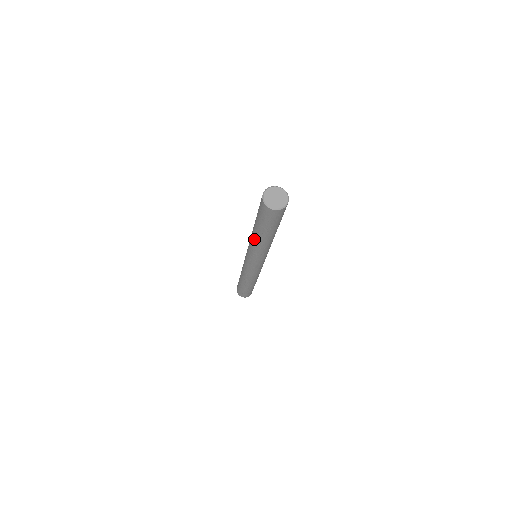
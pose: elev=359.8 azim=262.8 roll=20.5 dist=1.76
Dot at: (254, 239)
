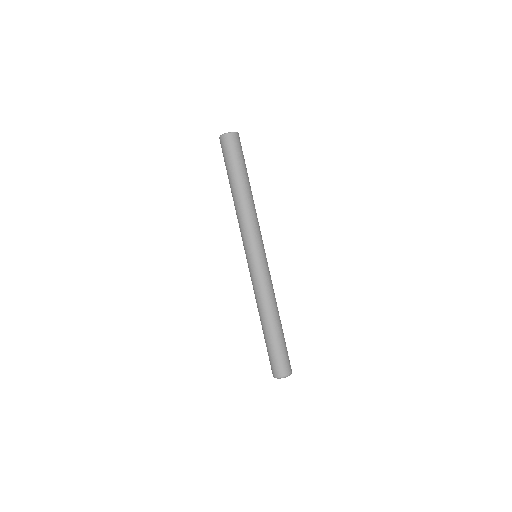
Dot at: (234, 203)
